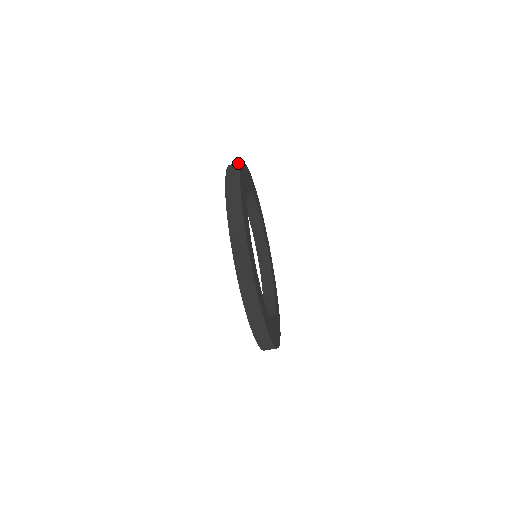
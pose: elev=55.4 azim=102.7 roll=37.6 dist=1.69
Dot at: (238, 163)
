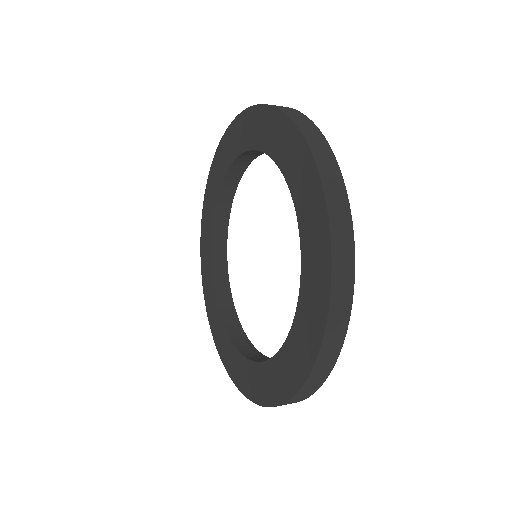
Dot at: (347, 226)
